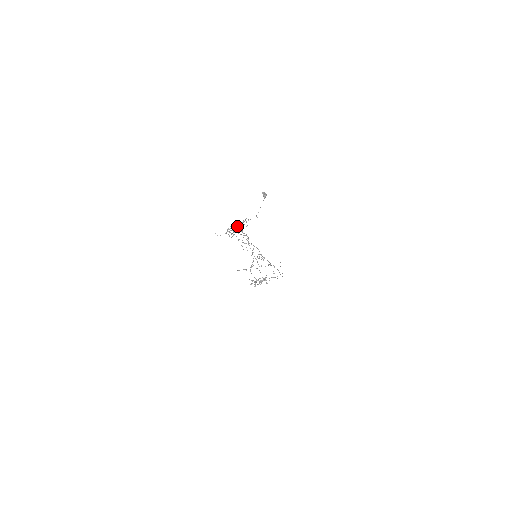
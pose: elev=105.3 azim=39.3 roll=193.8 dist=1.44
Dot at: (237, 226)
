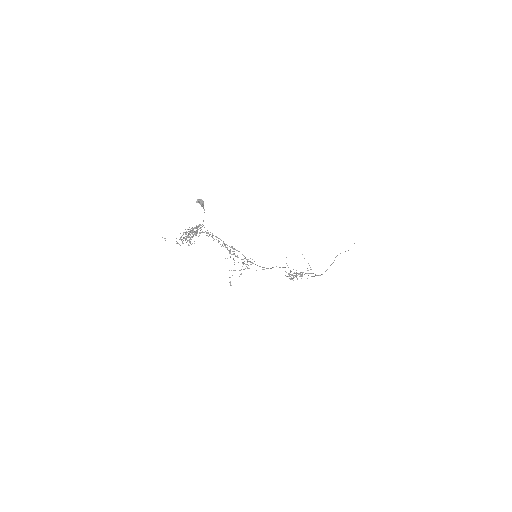
Dot at: occluded
